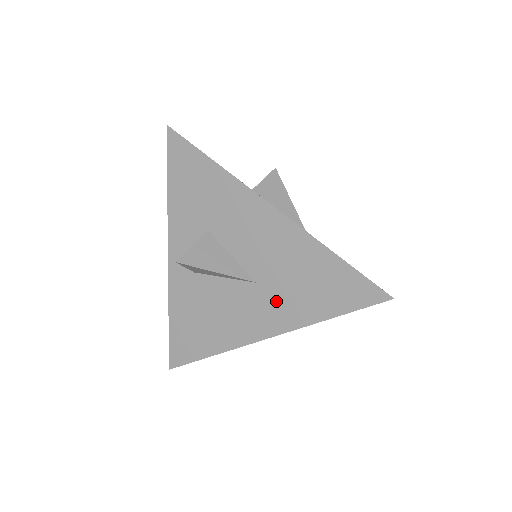
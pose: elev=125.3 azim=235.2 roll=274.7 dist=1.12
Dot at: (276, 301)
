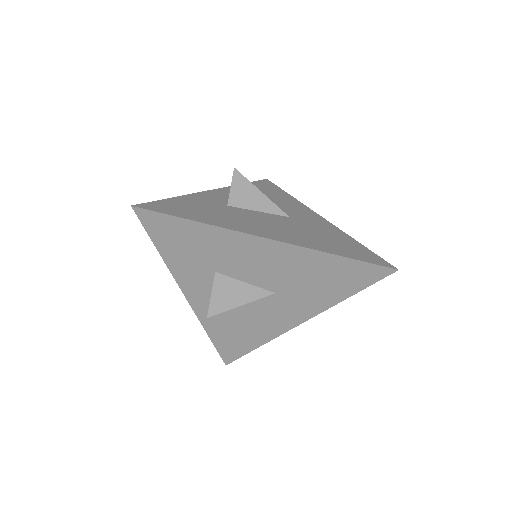
Dot at: (299, 300)
